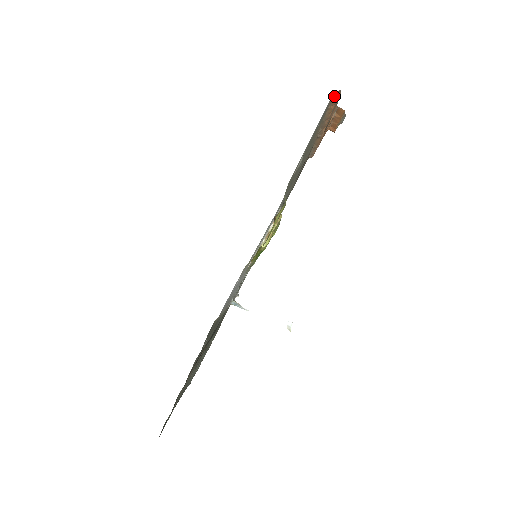
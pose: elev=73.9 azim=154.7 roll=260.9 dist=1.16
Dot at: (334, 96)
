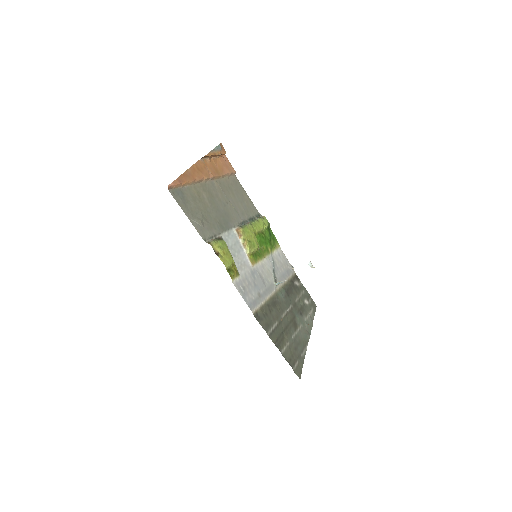
Dot at: (173, 187)
